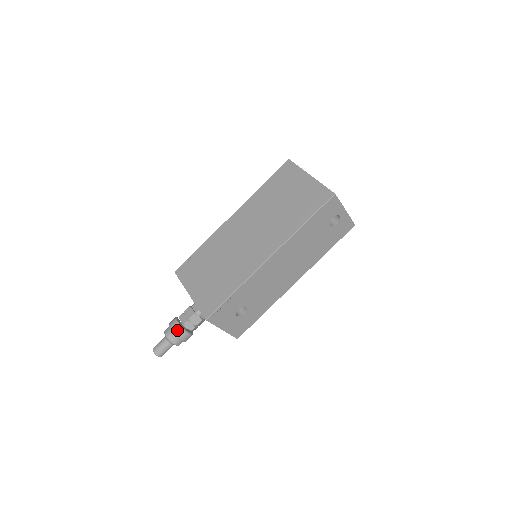
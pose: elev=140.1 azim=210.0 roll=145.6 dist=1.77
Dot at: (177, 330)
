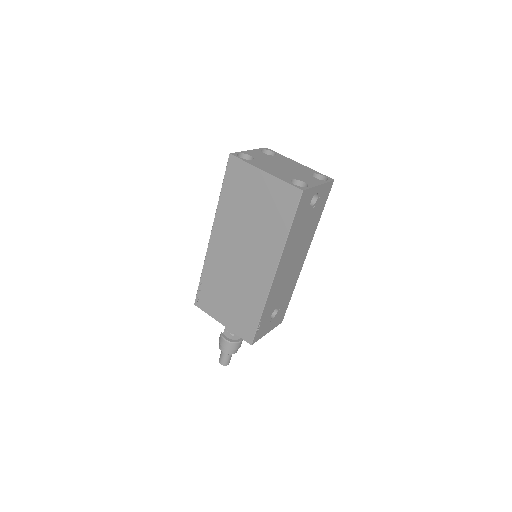
Dot at: (230, 346)
